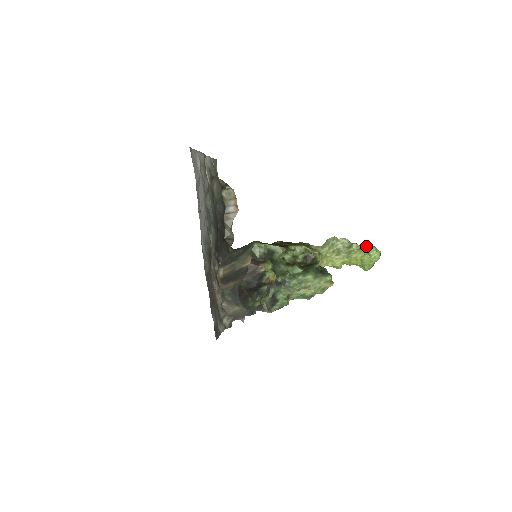
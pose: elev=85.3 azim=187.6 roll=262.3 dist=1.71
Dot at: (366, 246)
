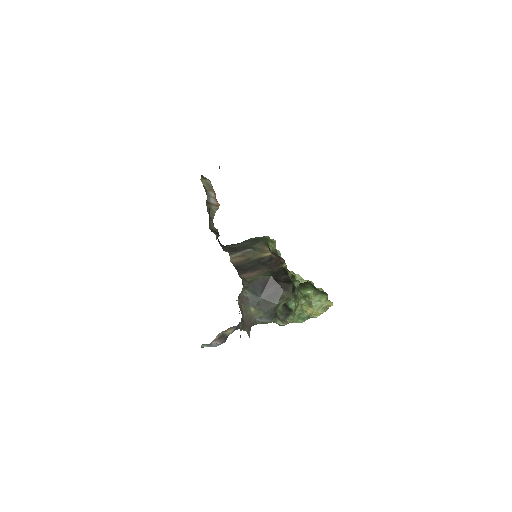
Dot at: occluded
